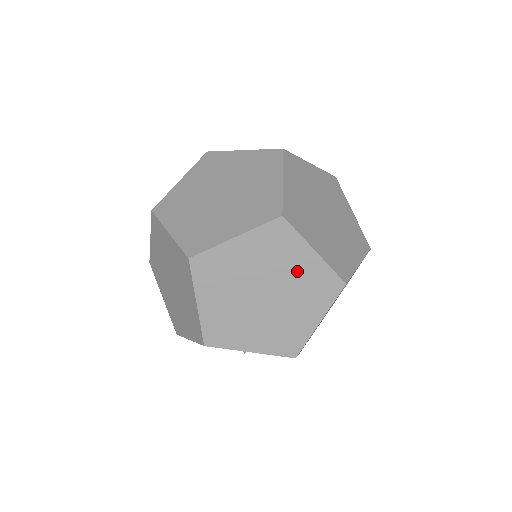
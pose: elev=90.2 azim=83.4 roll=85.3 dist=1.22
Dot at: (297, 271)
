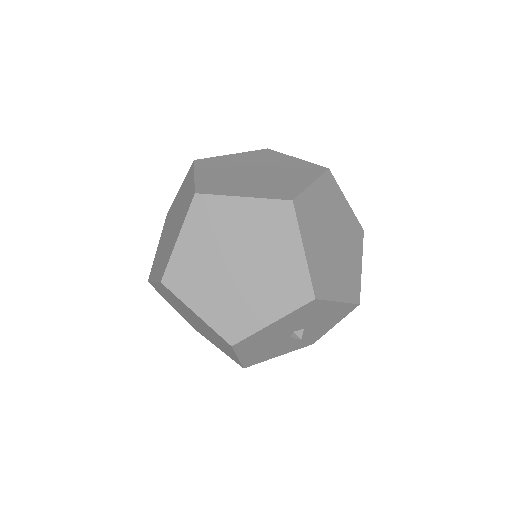
Dot at: (244, 224)
